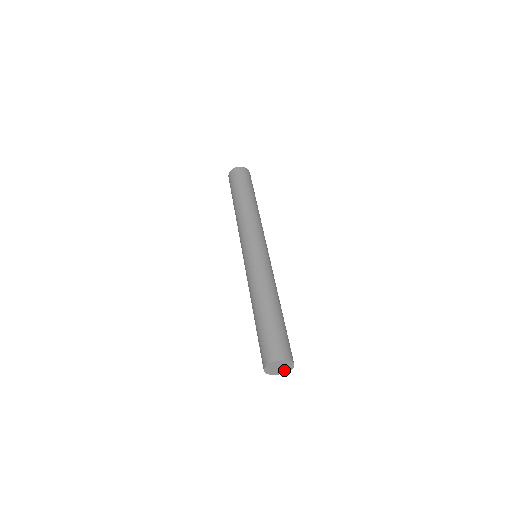
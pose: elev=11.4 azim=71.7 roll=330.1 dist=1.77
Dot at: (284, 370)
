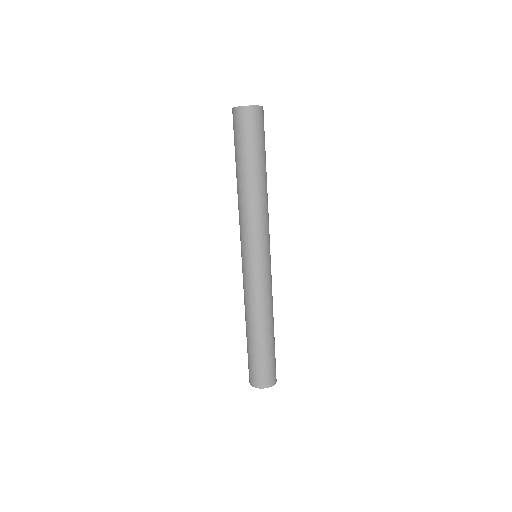
Dot at: occluded
